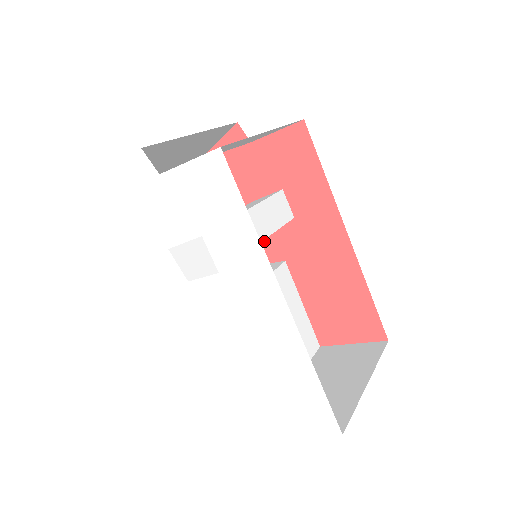
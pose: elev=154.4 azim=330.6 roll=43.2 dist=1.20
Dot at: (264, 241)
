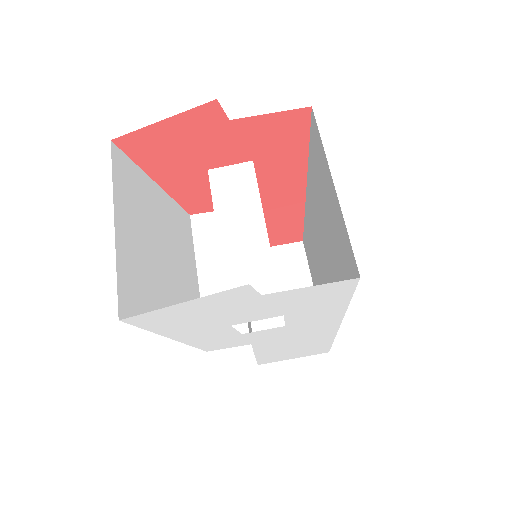
Dot at: (209, 198)
